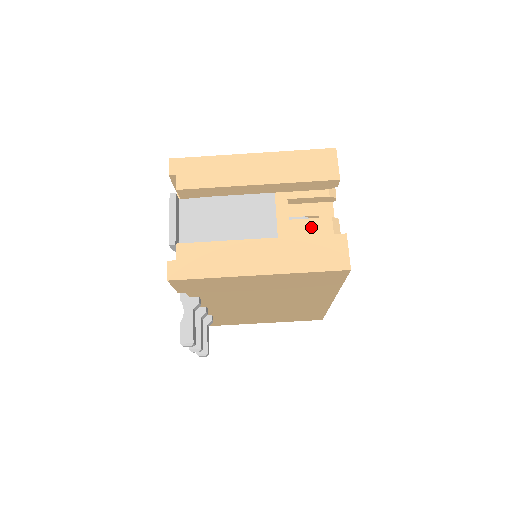
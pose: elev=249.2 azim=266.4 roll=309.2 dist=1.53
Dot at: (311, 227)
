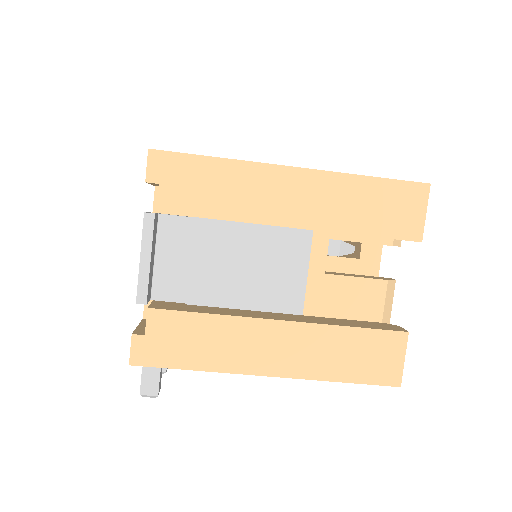
Dot at: (354, 291)
